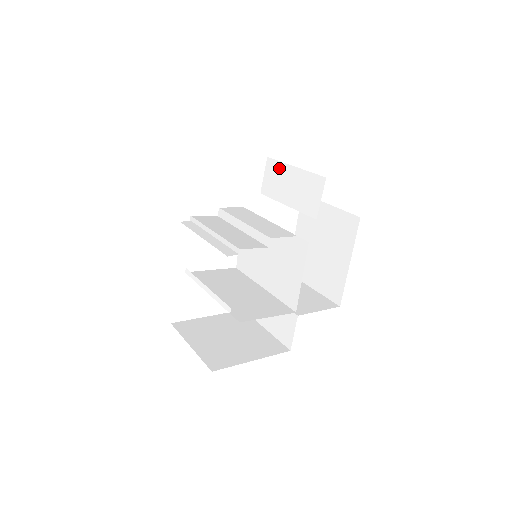
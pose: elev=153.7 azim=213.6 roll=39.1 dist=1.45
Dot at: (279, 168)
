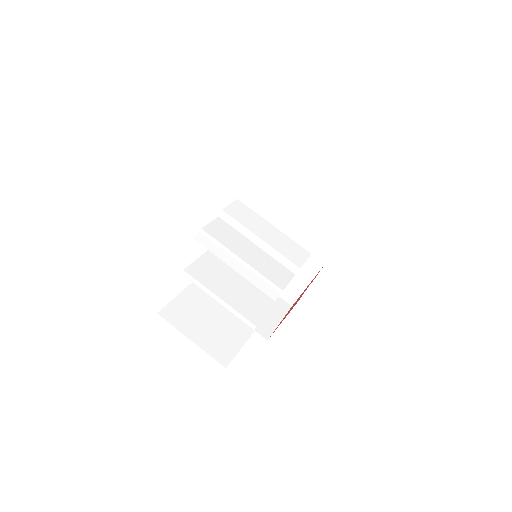
Dot at: (286, 169)
